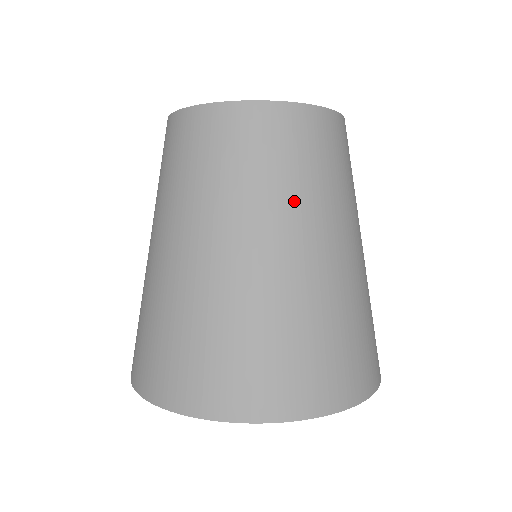
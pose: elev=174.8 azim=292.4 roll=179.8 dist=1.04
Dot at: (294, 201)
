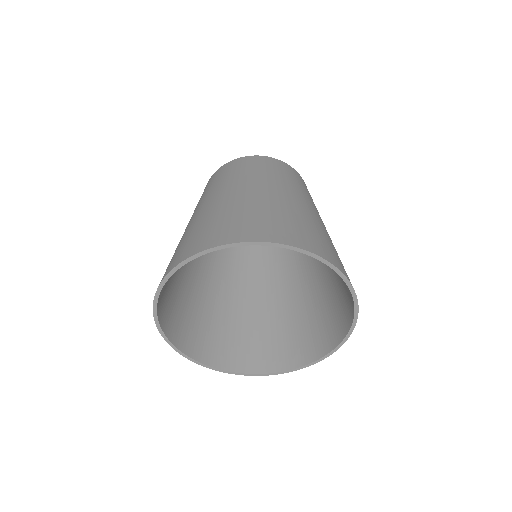
Dot at: (268, 178)
